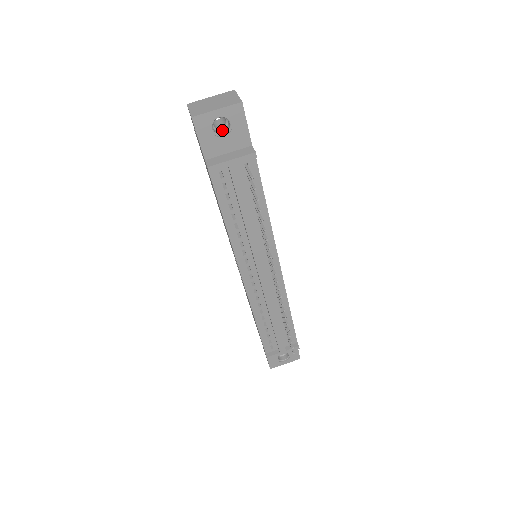
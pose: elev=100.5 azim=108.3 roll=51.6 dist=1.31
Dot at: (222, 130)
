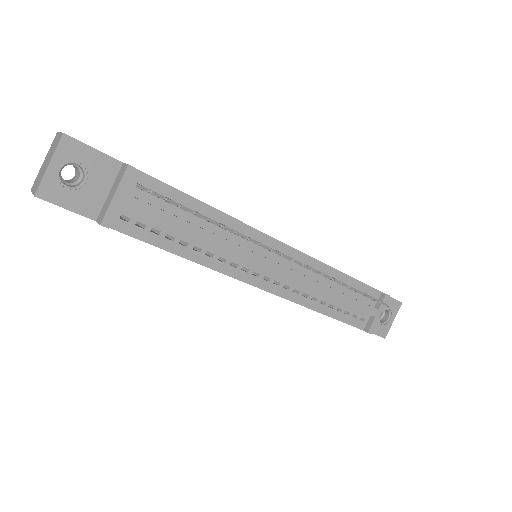
Dot at: (81, 178)
